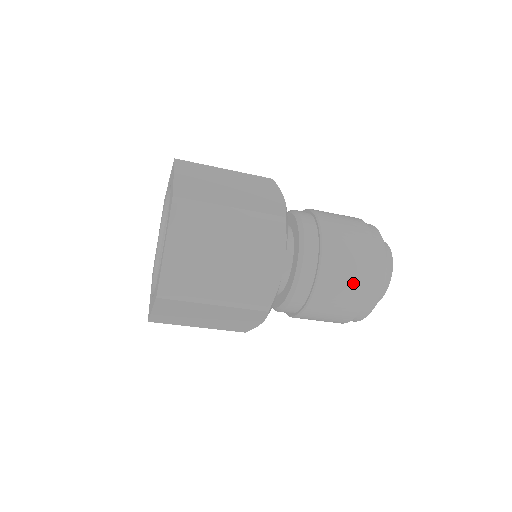
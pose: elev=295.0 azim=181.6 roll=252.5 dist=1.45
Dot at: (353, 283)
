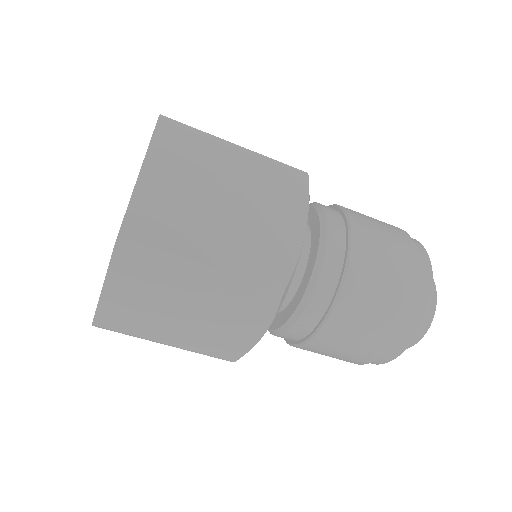
Dot at: (356, 352)
